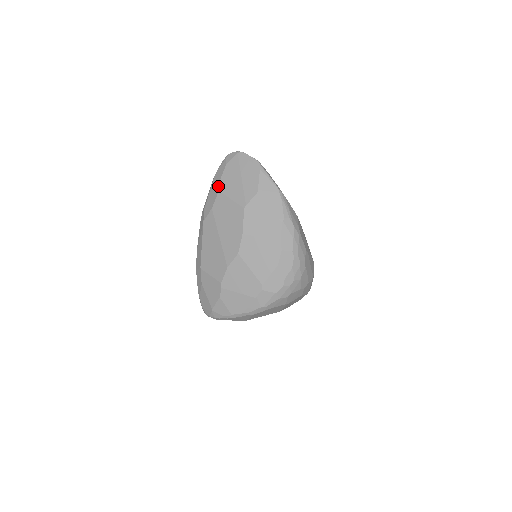
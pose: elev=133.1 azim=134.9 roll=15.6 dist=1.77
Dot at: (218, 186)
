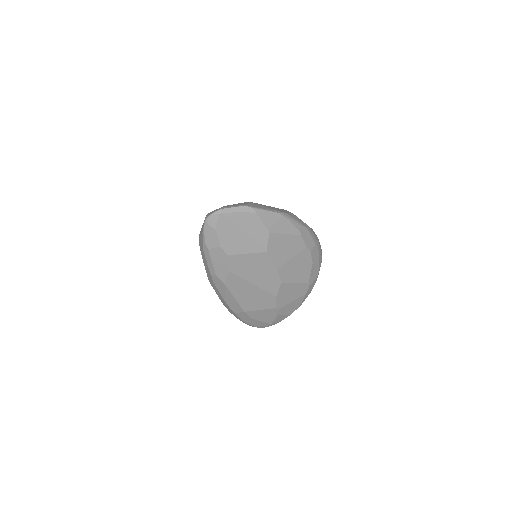
Dot at: (222, 252)
